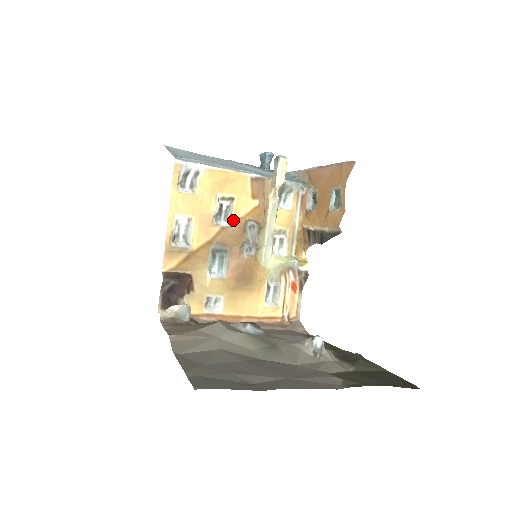
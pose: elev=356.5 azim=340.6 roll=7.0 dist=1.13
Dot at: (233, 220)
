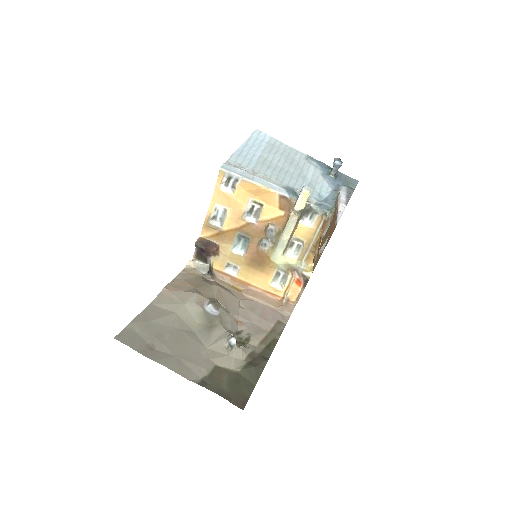
Dot at: (259, 220)
